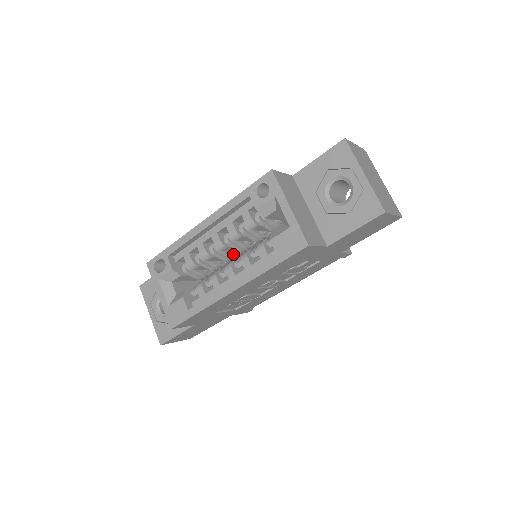
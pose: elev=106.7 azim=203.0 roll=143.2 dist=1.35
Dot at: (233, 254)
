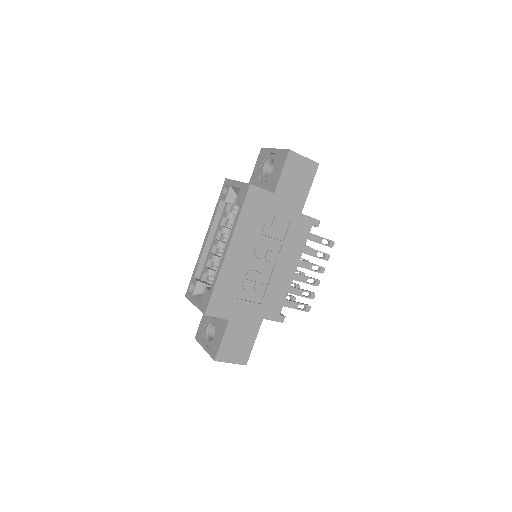
Dot at: occluded
